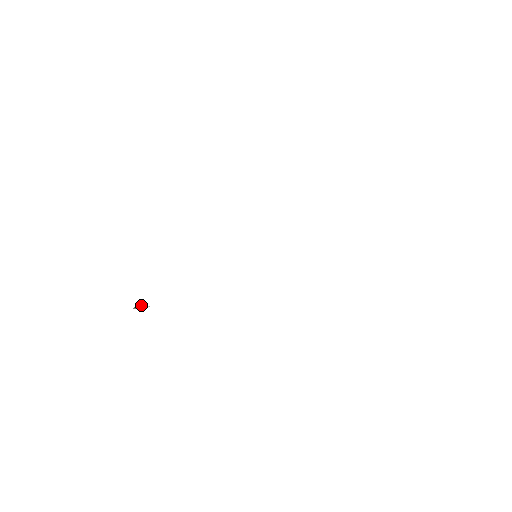
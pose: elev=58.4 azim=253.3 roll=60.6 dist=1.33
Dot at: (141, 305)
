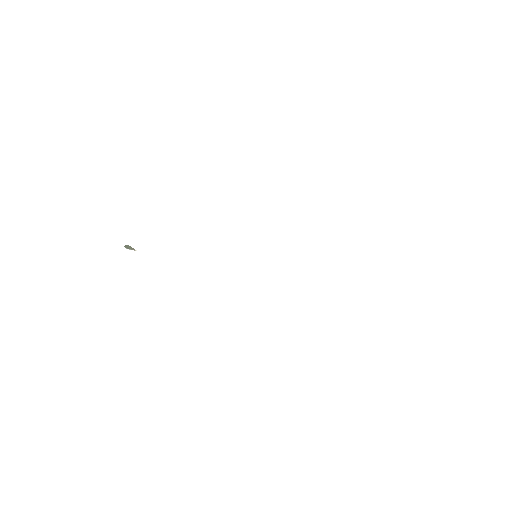
Dot at: occluded
